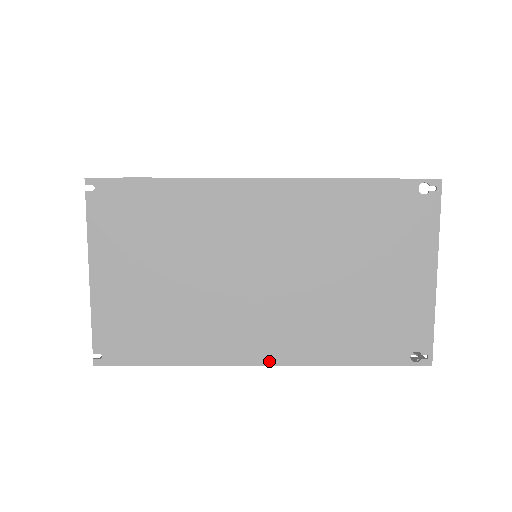
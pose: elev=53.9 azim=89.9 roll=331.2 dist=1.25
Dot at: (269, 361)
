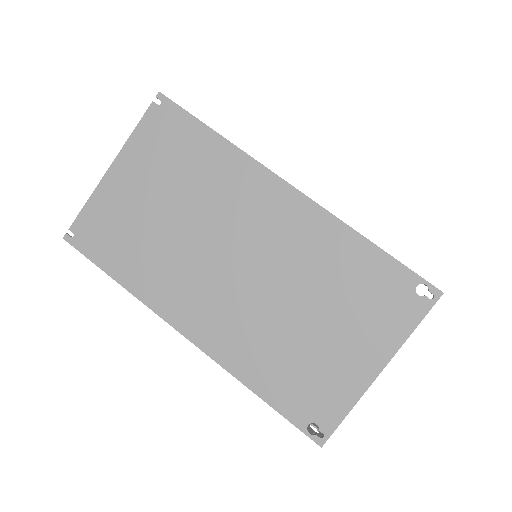
Dot at: (192, 337)
